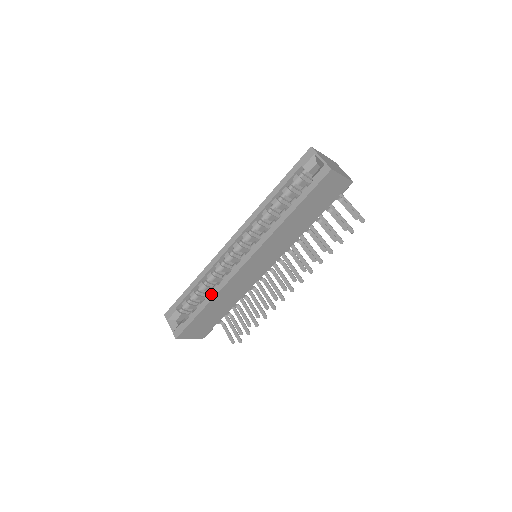
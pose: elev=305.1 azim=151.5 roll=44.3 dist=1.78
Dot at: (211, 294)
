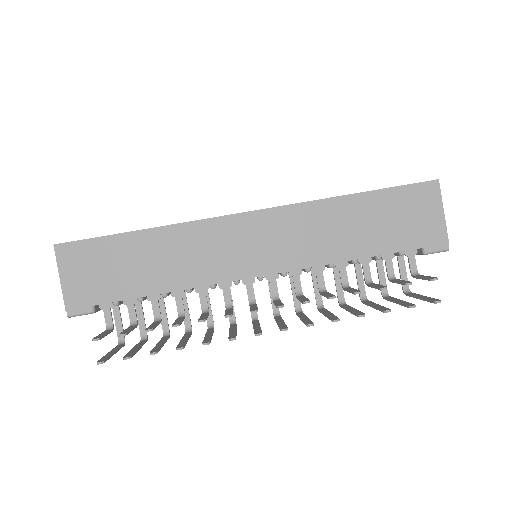
Dot at: (166, 225)
